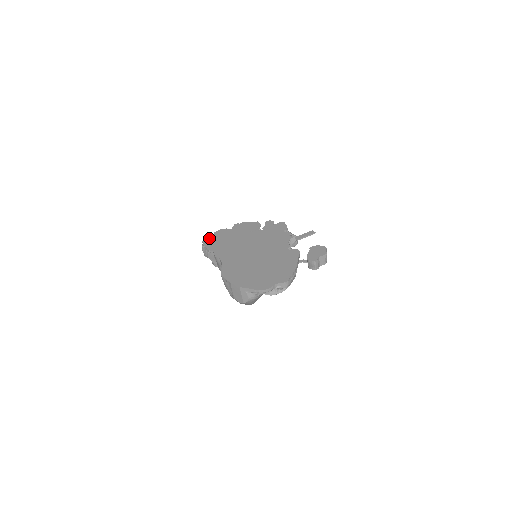
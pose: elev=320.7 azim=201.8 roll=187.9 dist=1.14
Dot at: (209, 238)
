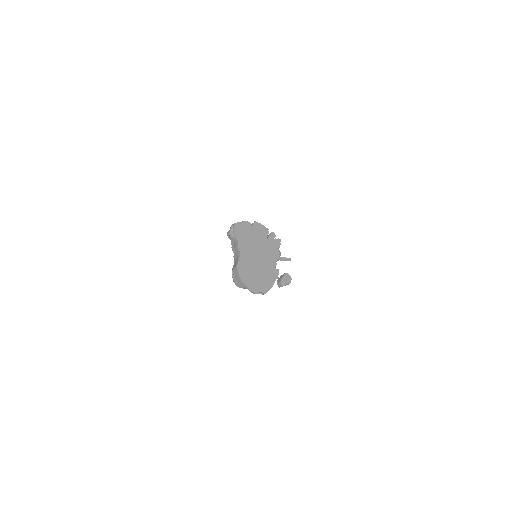
Dot at: (238, 225)
